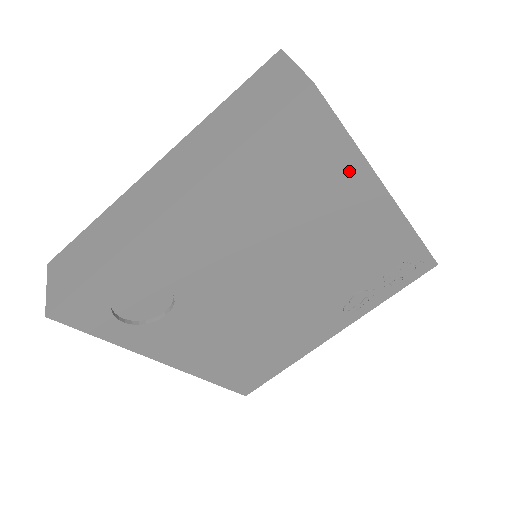
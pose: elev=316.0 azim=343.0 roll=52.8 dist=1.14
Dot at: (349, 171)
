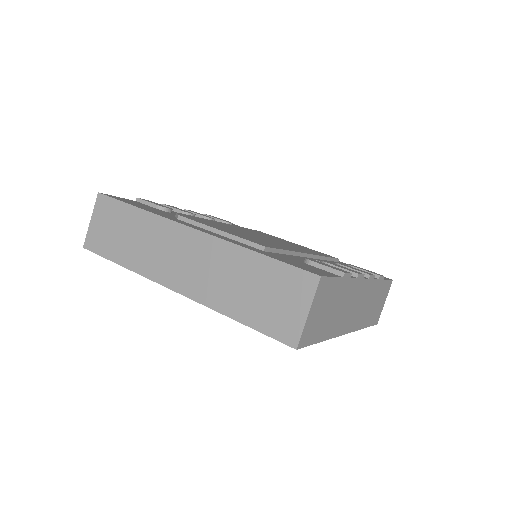
Dot at: occluded
